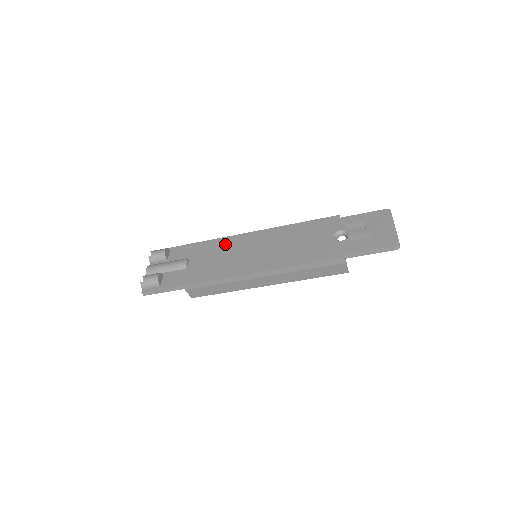
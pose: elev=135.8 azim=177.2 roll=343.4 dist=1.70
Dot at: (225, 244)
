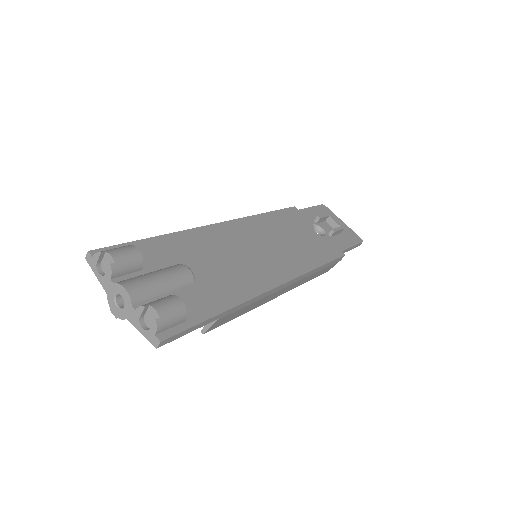
Dot at: (213, 238)
